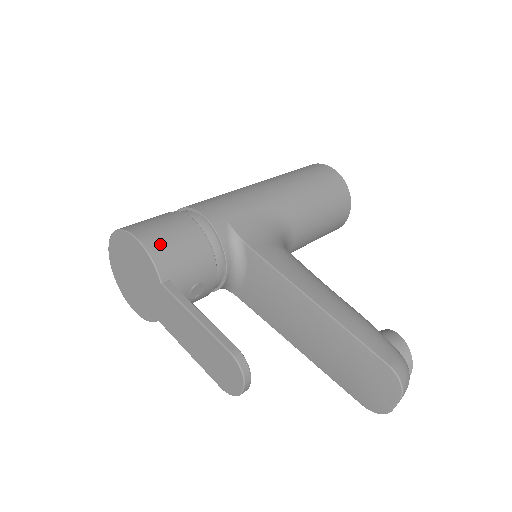
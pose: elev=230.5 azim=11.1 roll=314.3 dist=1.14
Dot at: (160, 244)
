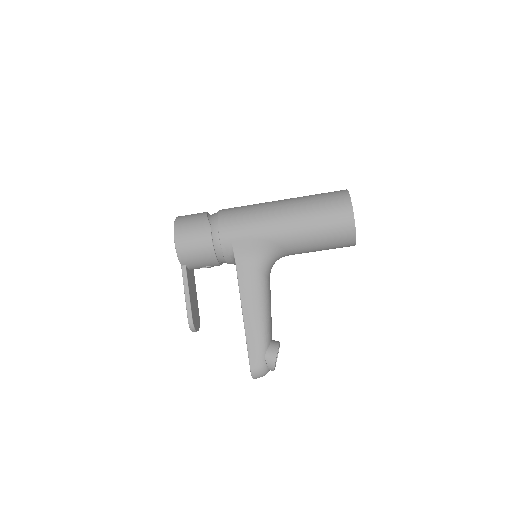
Dot at: (185, 249)
